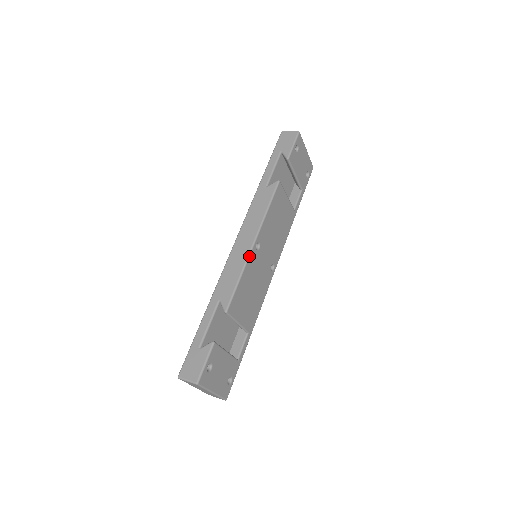
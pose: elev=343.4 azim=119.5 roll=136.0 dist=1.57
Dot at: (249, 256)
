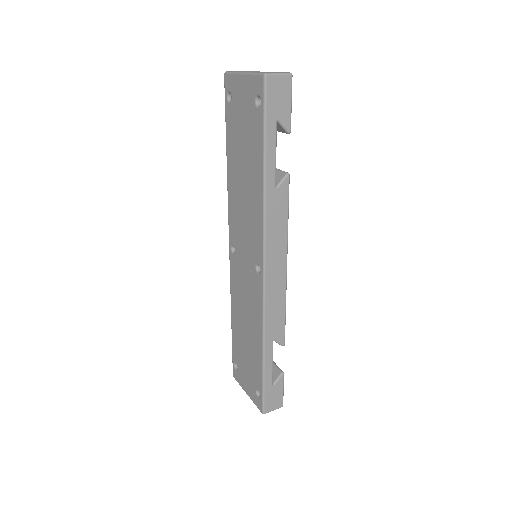
Dot at: (286, 284)
